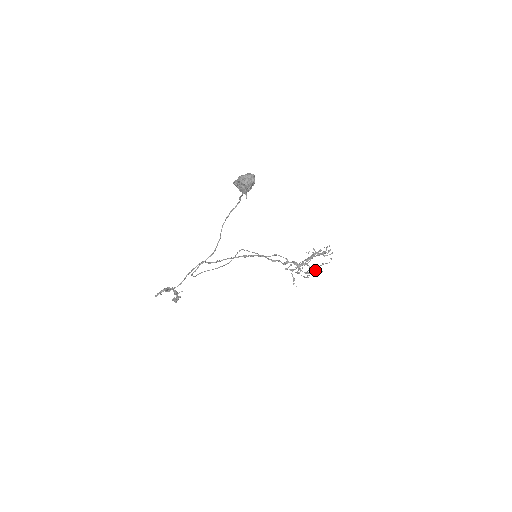
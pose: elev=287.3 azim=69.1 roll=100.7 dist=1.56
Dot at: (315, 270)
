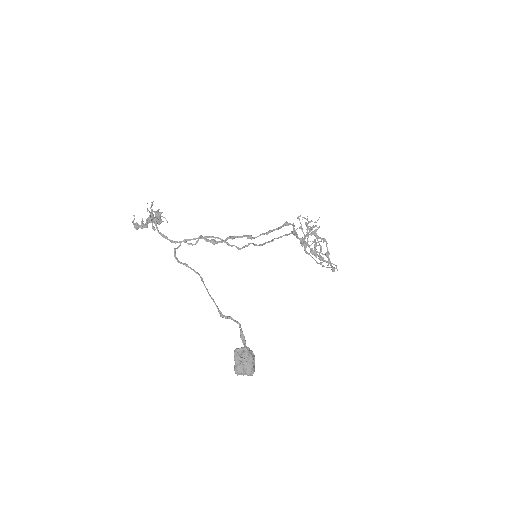
Dot at: (315, 249)
